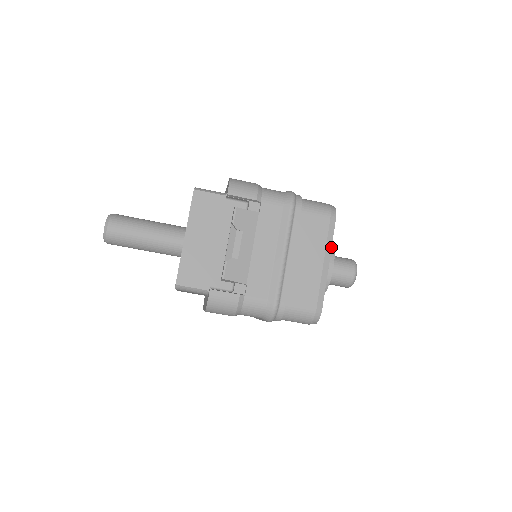
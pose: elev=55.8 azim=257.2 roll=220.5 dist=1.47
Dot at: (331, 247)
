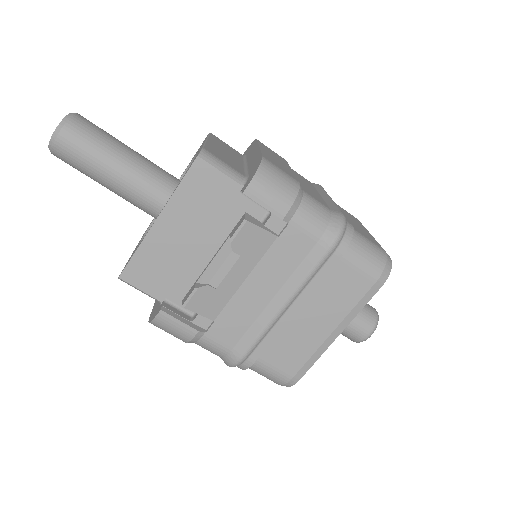
Dot at: (353, 318)
